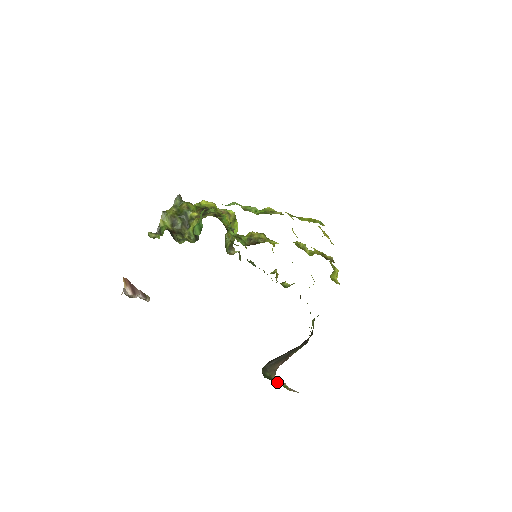
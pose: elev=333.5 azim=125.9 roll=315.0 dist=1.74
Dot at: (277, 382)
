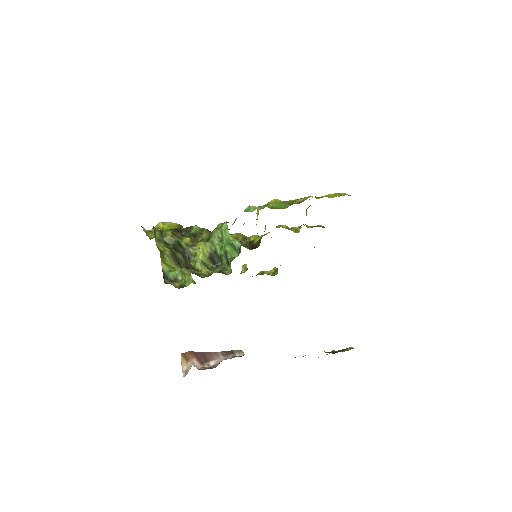
Dot at: (343, 350)
